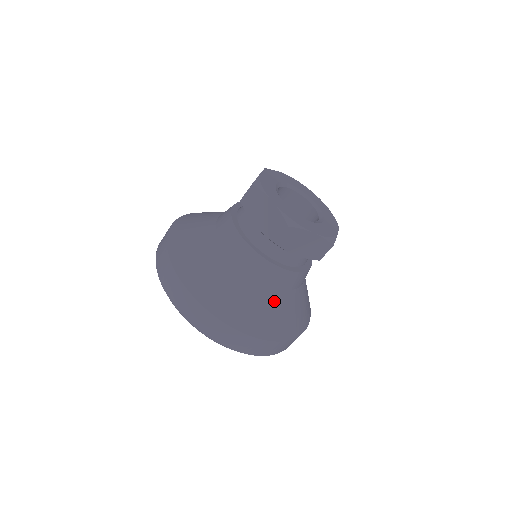
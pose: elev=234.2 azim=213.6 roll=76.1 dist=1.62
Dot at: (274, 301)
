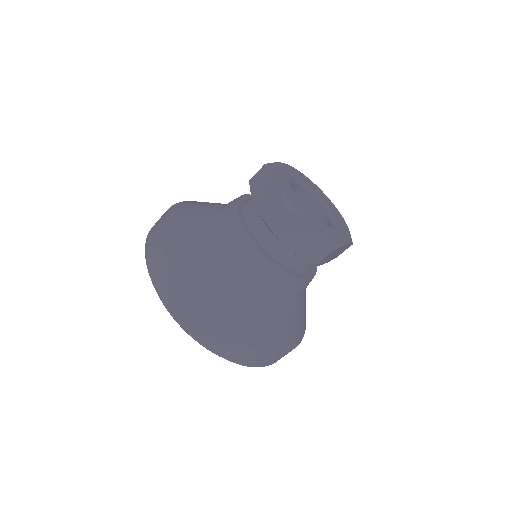
Dot at: (252, 296)
